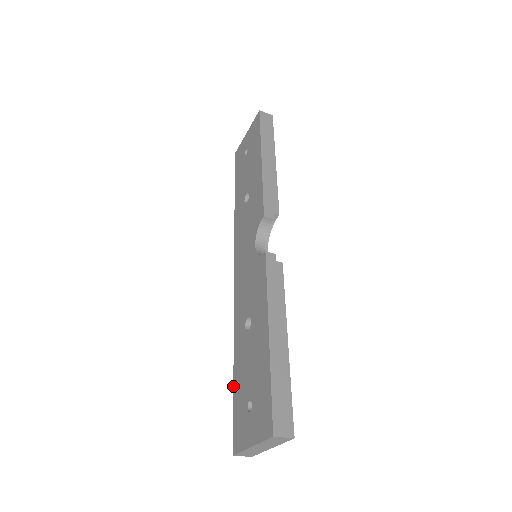
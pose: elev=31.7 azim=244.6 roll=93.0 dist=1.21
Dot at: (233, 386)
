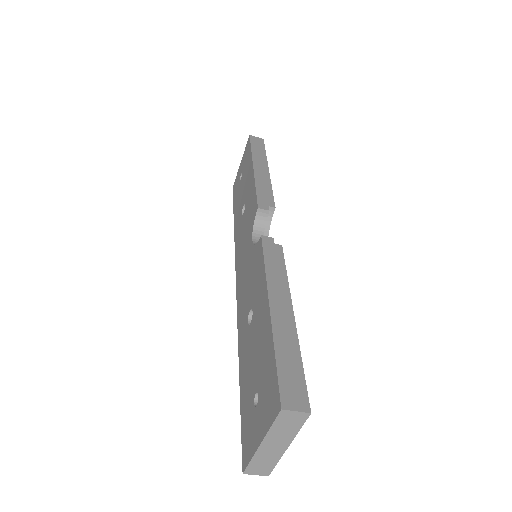
Dot at: occluded
